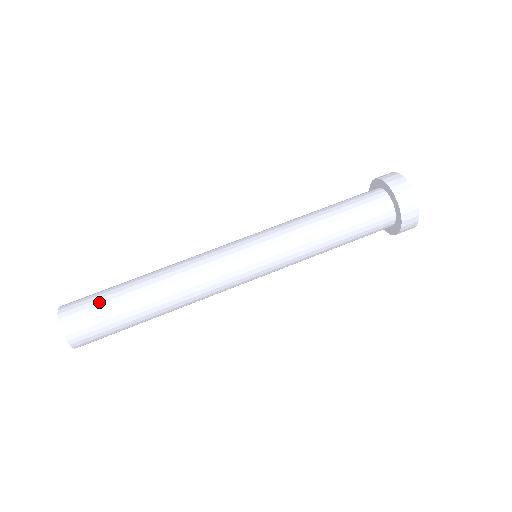
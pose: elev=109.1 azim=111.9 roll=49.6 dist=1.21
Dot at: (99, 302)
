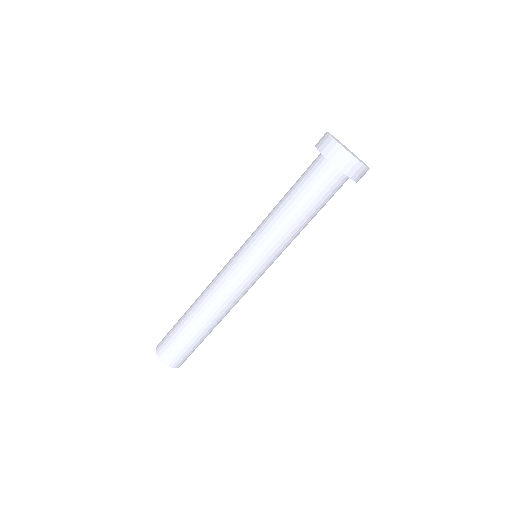
Dot at: (172, 335)
